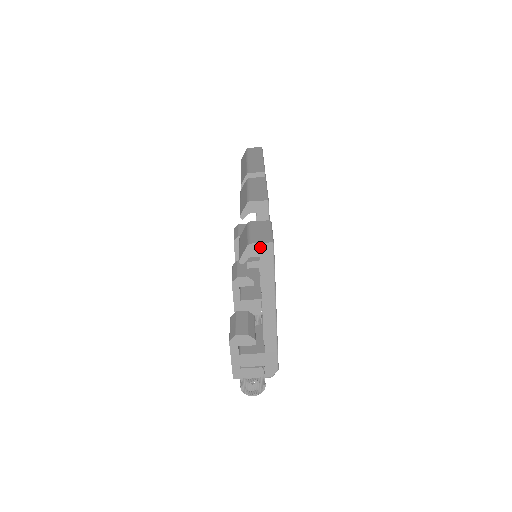
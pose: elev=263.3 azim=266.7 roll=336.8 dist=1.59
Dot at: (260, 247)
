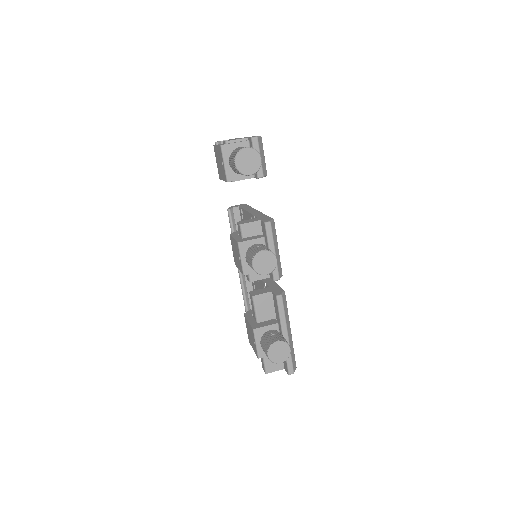
Dot at: occluded
